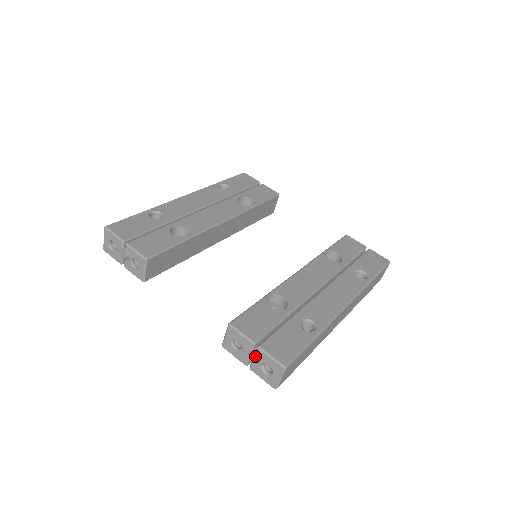
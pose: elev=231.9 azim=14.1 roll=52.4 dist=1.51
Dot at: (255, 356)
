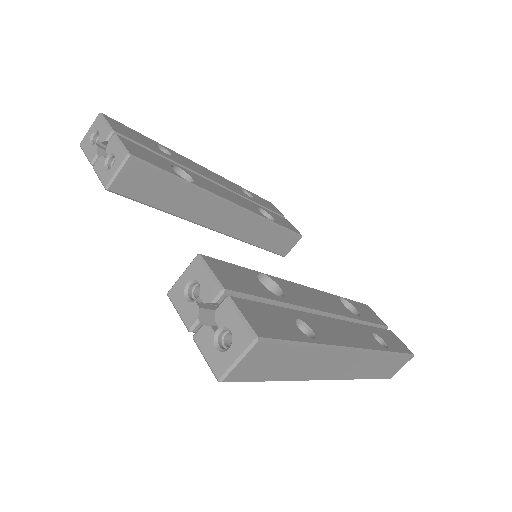
Dot at: occluded
